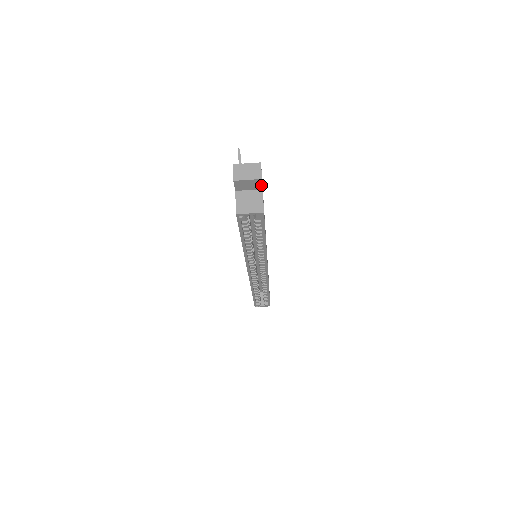
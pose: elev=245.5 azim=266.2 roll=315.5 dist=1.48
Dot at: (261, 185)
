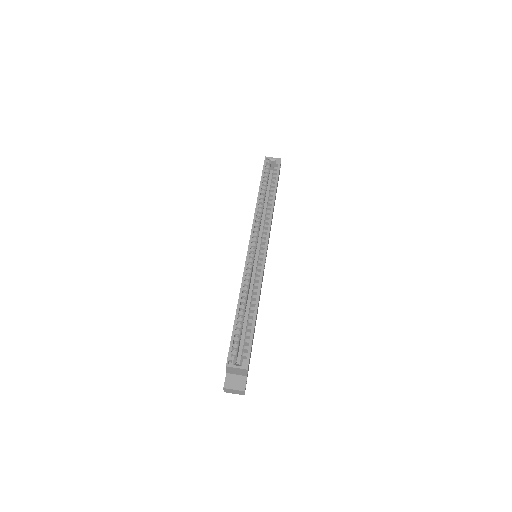
Dot at: (280, 166)
